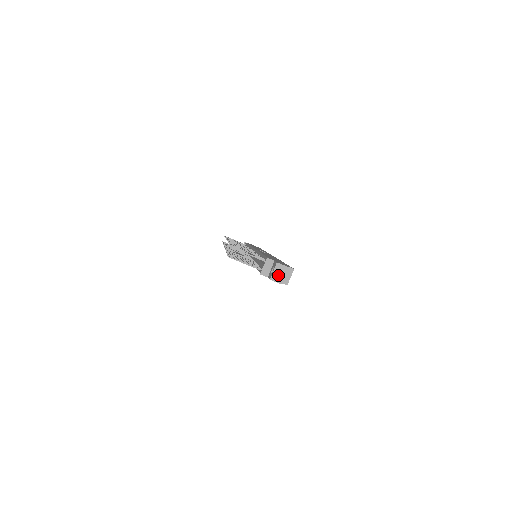
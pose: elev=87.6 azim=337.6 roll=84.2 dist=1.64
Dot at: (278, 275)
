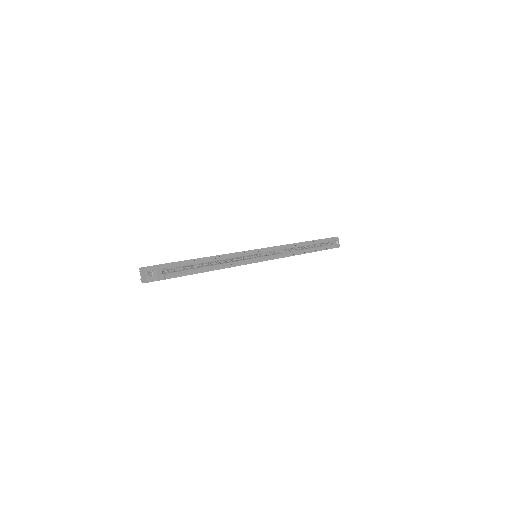
Dot at: (143, 277)
